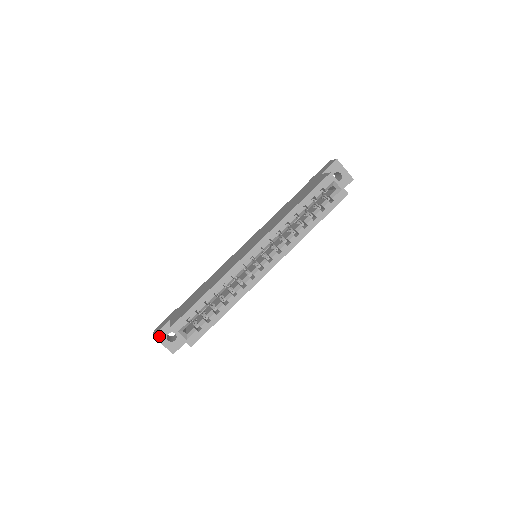
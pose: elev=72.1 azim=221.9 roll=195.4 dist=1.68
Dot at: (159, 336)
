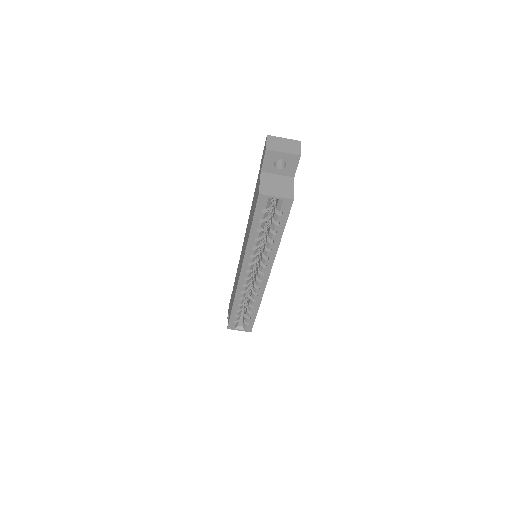
Dot at: occluded
